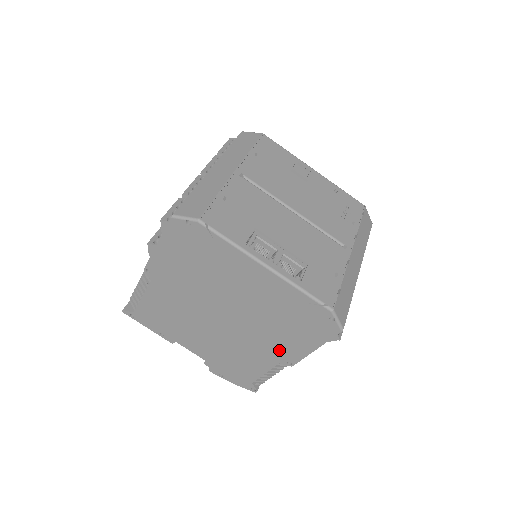
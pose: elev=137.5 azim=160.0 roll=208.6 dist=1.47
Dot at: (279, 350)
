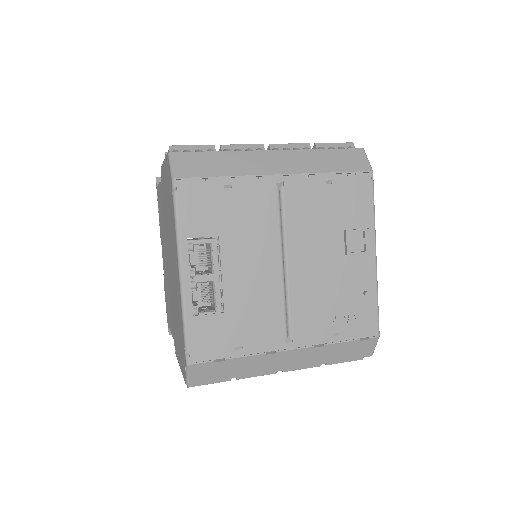
Dot at: occluded
